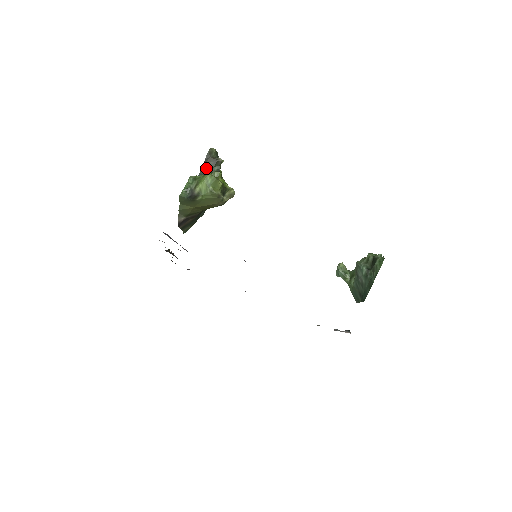
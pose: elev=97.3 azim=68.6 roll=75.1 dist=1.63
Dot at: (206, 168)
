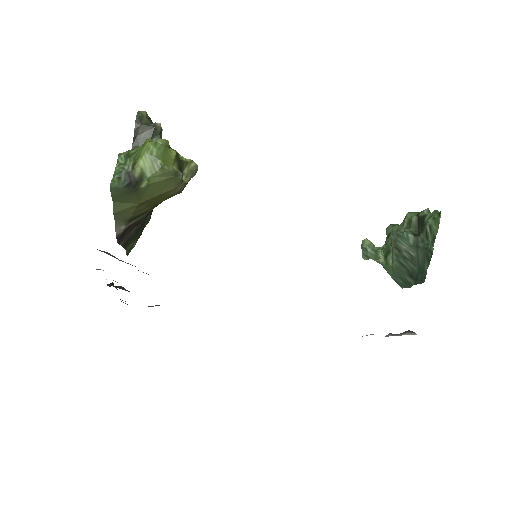
Dot at: (139, 143)
